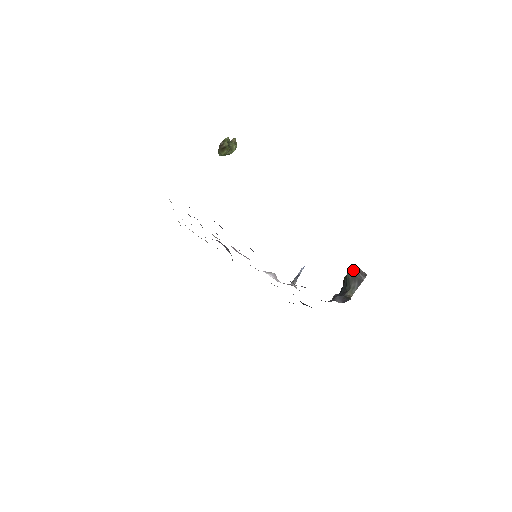
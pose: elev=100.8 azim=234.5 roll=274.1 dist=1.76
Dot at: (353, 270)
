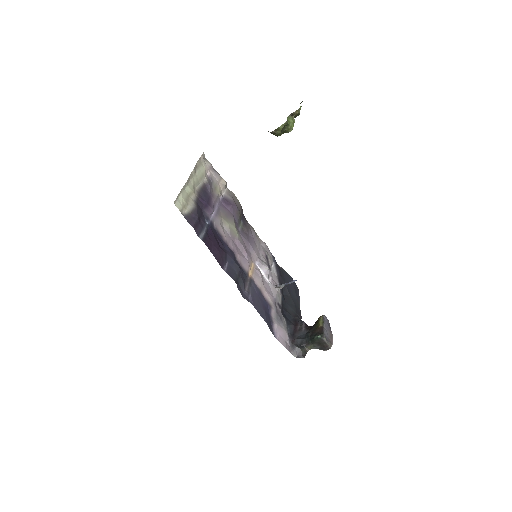
Dot at: (321, 340)
